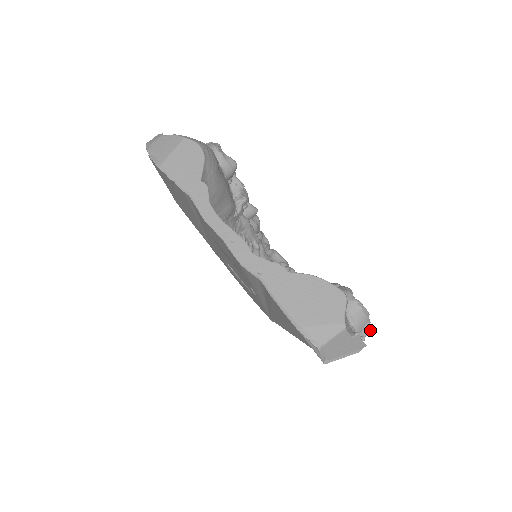
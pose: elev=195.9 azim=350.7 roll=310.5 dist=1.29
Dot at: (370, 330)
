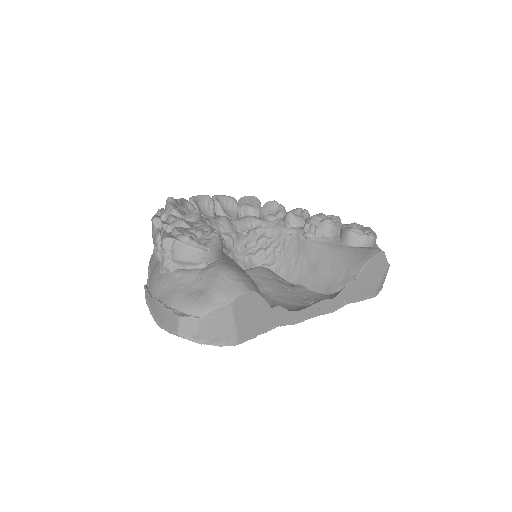
Dot at: occluded
